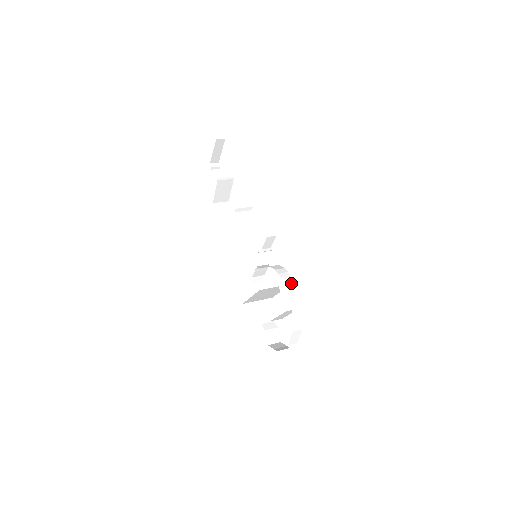
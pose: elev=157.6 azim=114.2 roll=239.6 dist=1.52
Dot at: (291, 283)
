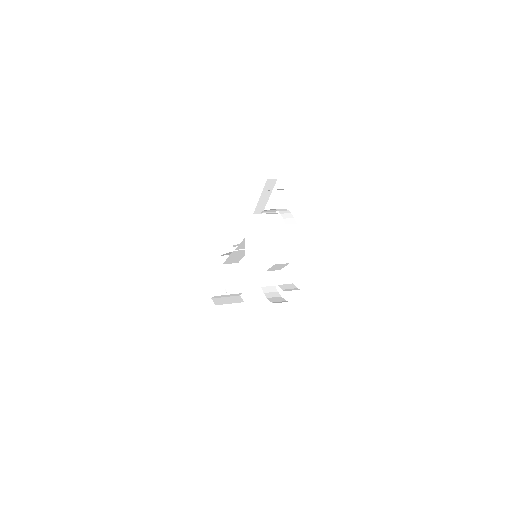
Dot at: (275, 210)
